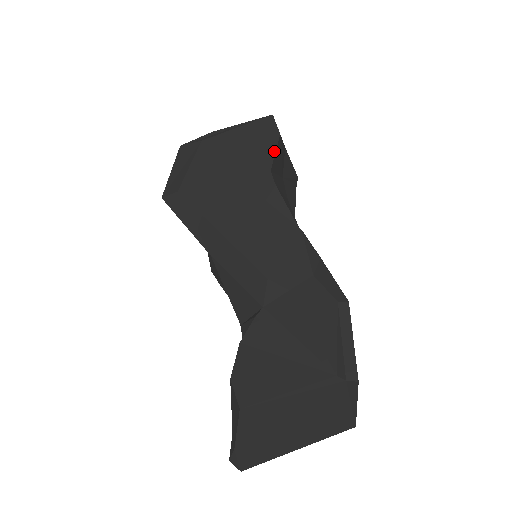
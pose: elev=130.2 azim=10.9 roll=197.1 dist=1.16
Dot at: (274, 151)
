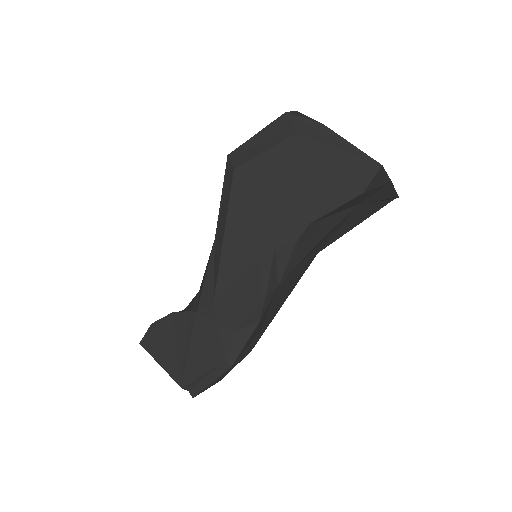
Dot at: (335, 207)
